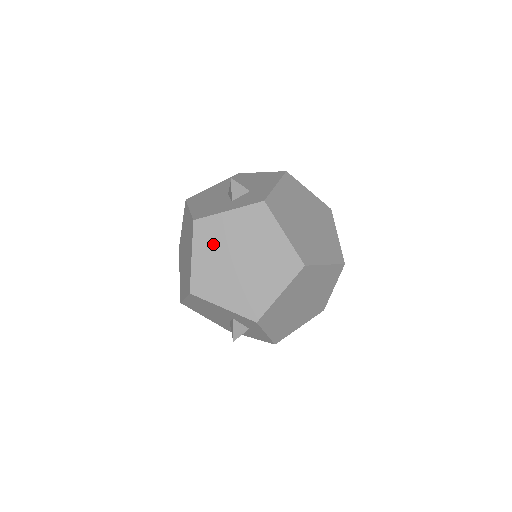
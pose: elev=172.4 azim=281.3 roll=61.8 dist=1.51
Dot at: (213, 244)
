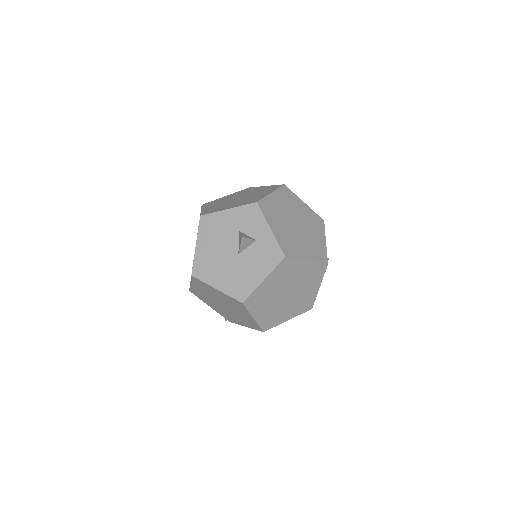
Dot at: (217, 203)
